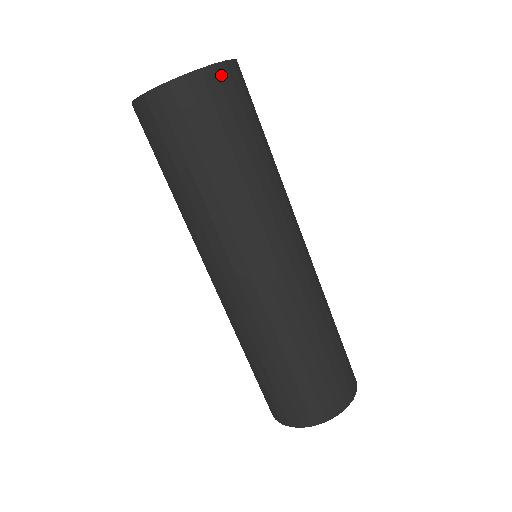
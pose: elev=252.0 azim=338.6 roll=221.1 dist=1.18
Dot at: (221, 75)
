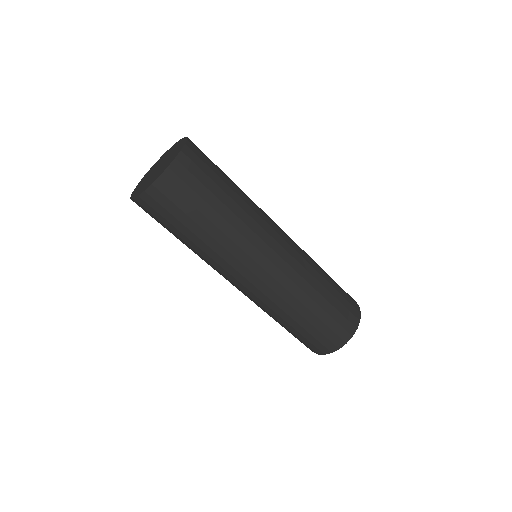
Dot at: (153, 195)
